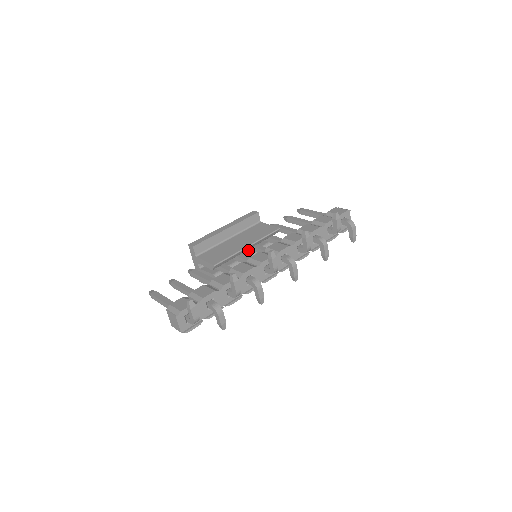
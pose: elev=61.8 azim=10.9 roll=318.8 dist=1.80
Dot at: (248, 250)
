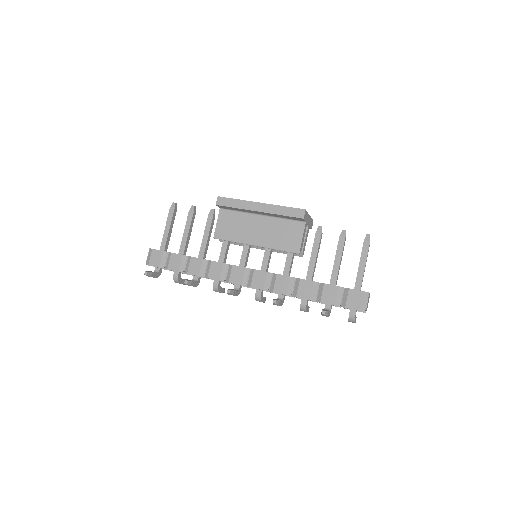
Dot at: occluded
